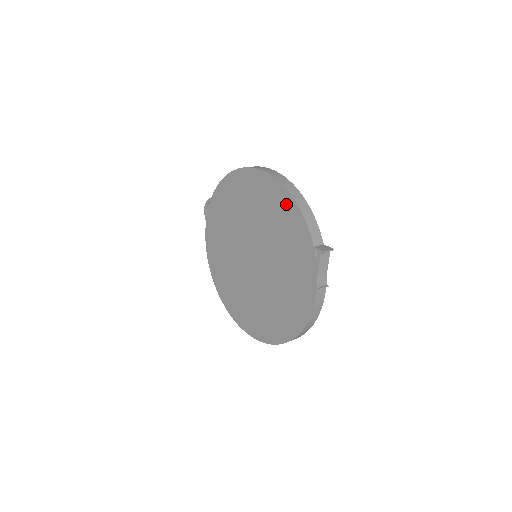
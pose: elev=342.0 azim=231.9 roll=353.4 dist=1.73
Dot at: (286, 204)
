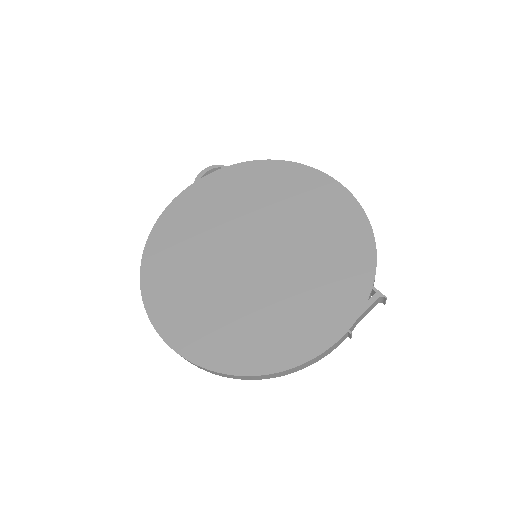
Dot at: (357, 228)
